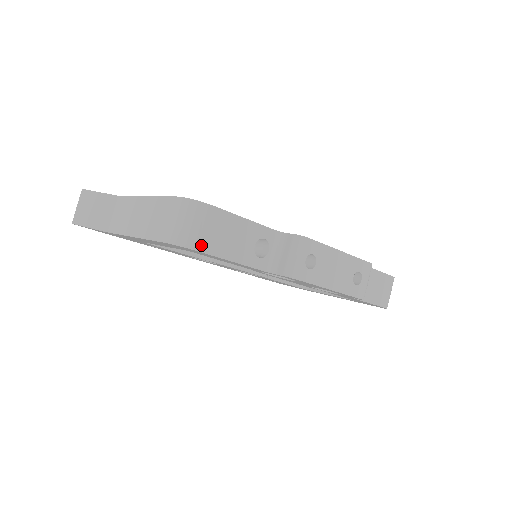
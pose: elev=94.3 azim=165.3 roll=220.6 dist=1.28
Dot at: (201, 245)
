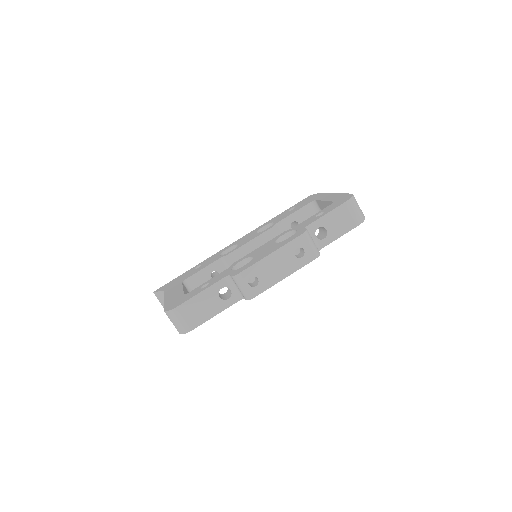
Dot at: (191, 326)
